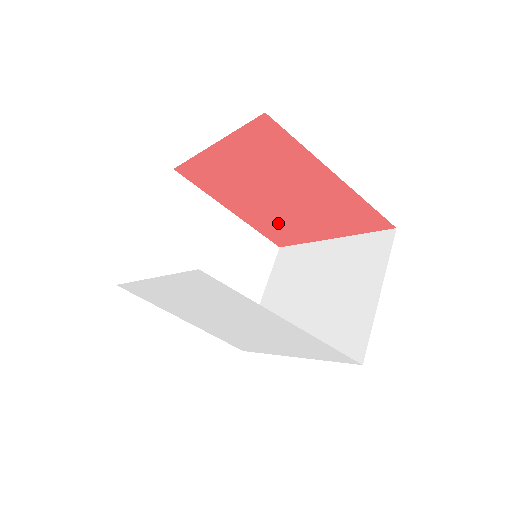
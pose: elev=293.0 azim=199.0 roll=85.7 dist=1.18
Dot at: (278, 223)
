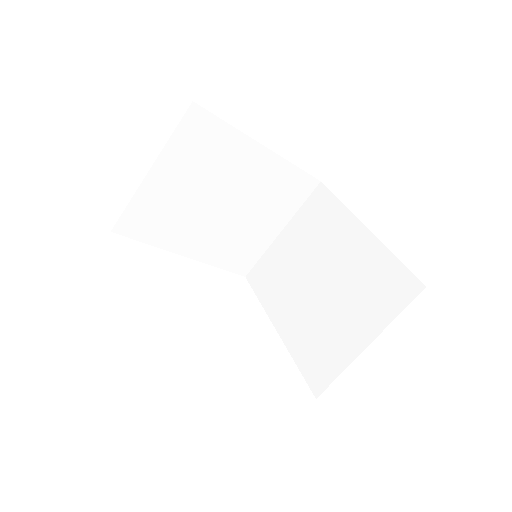
Dot at: occluded
